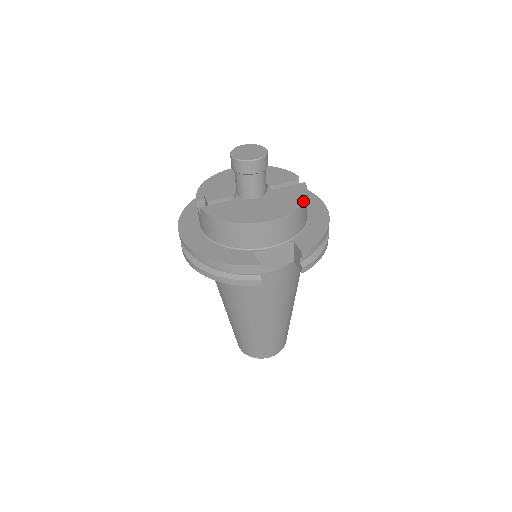
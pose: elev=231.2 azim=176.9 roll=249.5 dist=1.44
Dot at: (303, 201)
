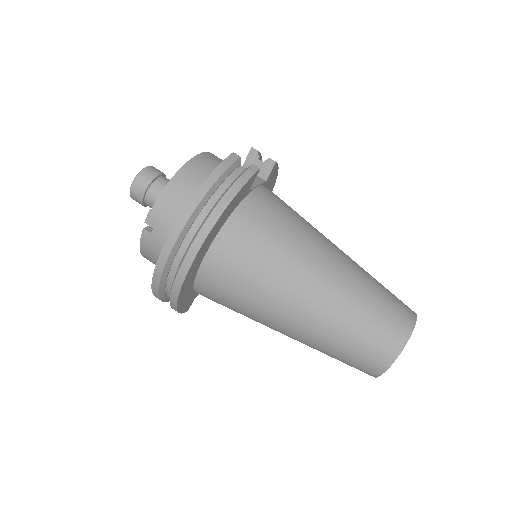
Dot at: occluded
